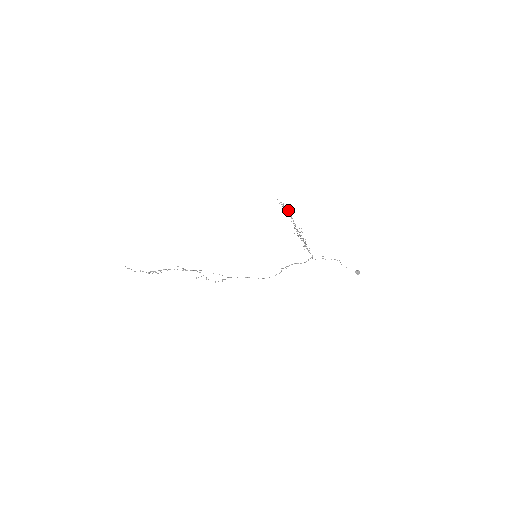
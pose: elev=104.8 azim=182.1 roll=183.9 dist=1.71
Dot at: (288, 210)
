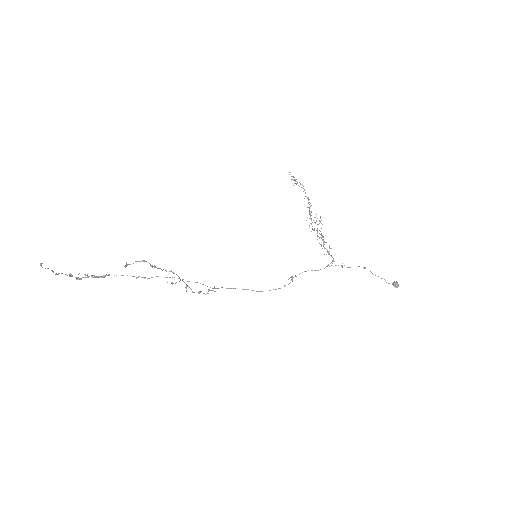
Dot at: (304, 189)
